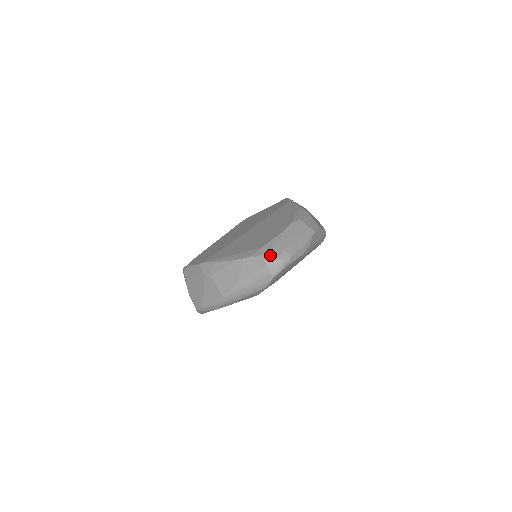
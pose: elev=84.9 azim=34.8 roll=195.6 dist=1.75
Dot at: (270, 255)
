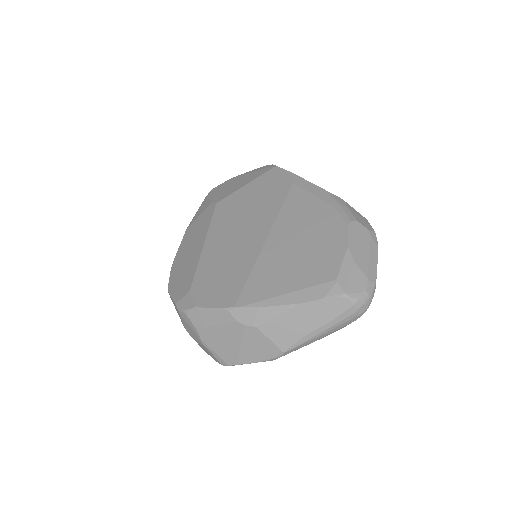
Dot at: (355, 291)
